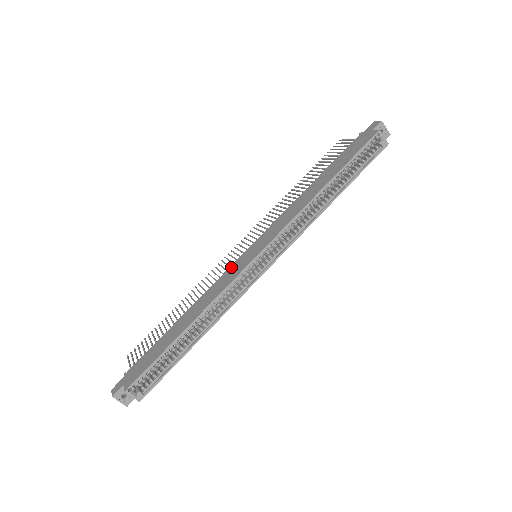
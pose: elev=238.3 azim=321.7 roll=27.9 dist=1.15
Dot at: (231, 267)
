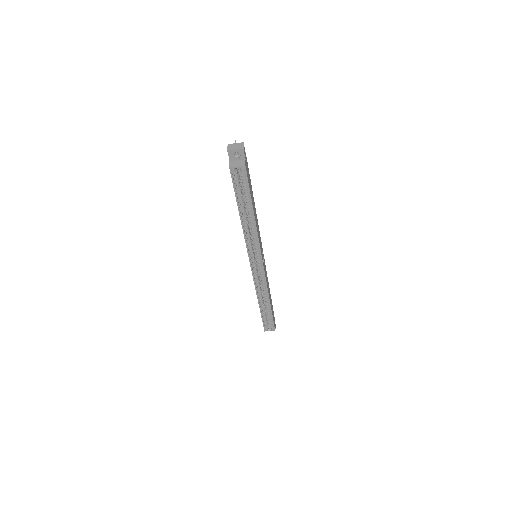
Dot at: occluded
